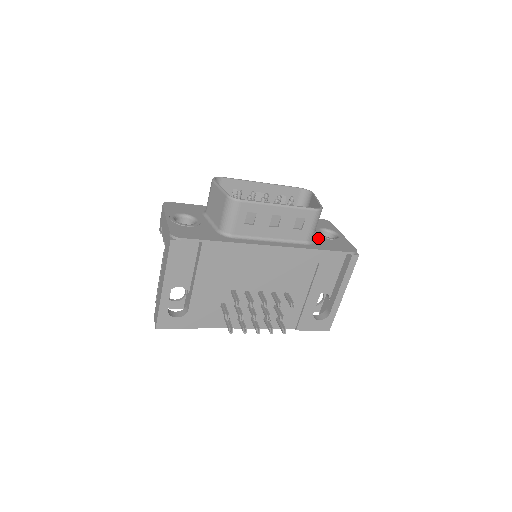
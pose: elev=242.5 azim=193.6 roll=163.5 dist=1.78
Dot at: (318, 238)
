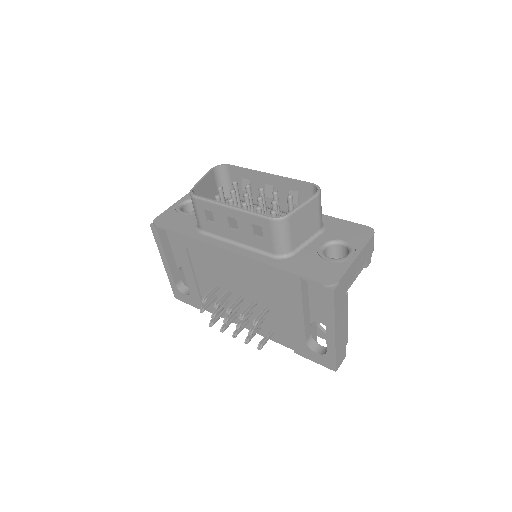
Dot at: (306, 253)
